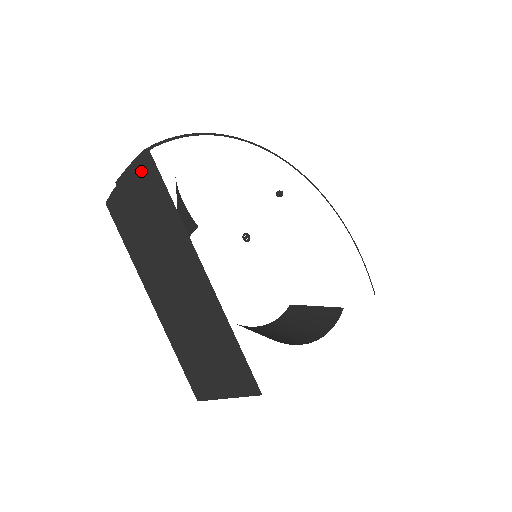
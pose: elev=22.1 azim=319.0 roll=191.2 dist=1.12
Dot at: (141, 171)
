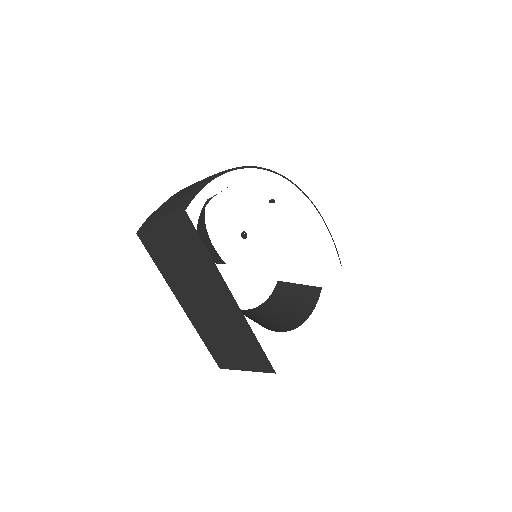
Dot at: (176, 223)
